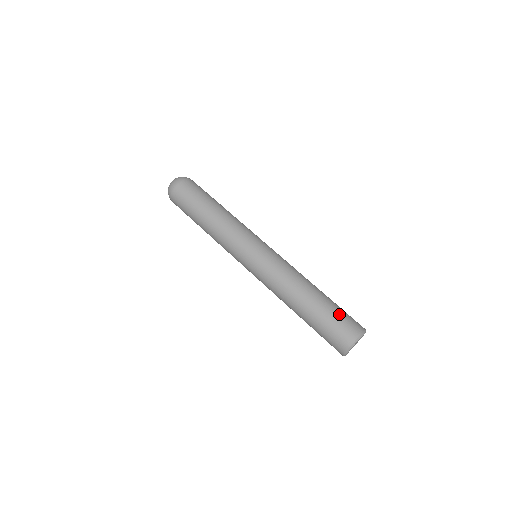
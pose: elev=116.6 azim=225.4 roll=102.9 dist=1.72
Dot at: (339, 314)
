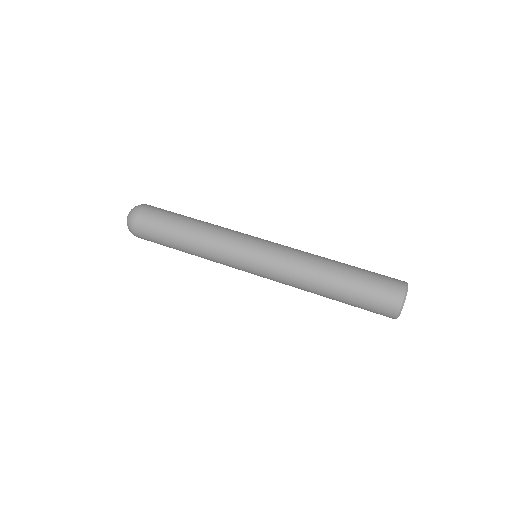
Dot at: (371, 288)
